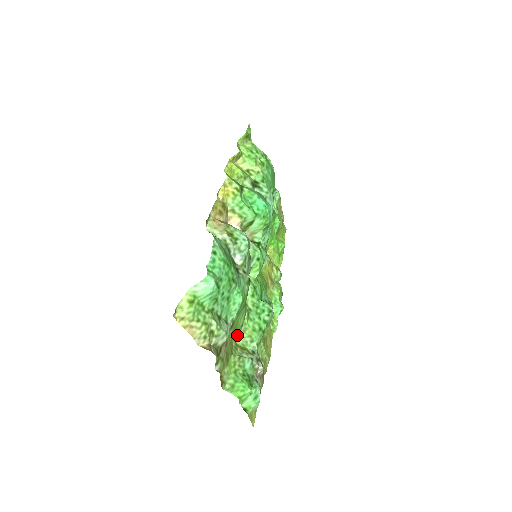
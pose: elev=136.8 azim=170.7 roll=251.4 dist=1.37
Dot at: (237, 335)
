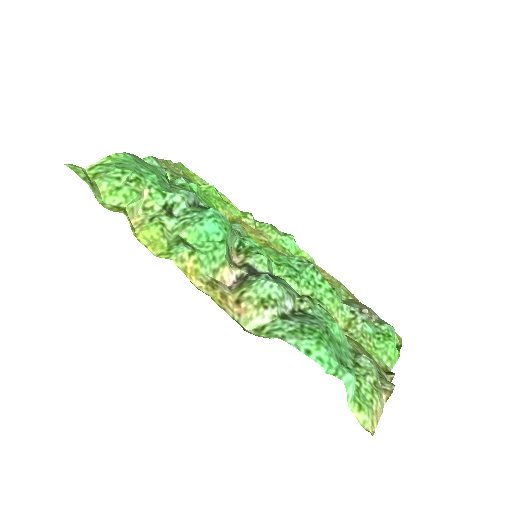
Dot at: occluded
